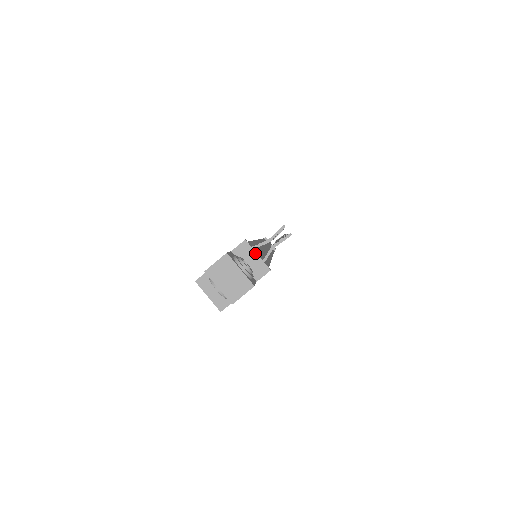
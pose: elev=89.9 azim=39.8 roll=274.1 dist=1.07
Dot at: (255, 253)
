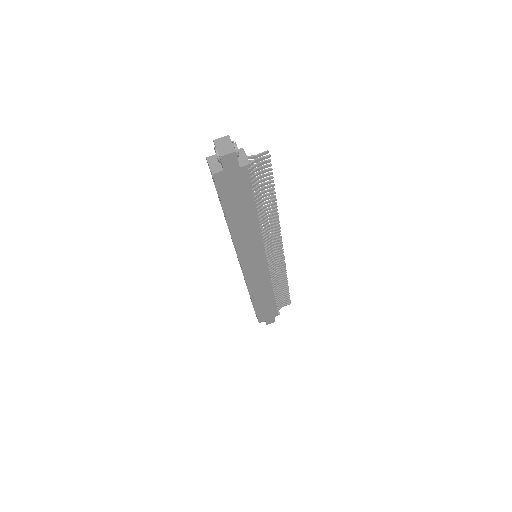
Dot at: (245, 154)
